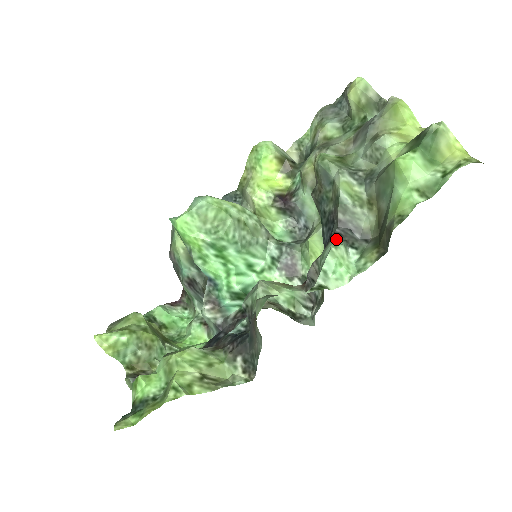
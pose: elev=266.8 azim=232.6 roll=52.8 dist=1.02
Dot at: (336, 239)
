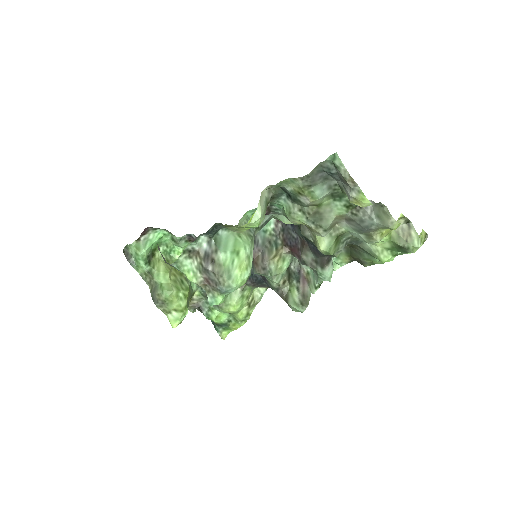
Dot at: (328, 266)
